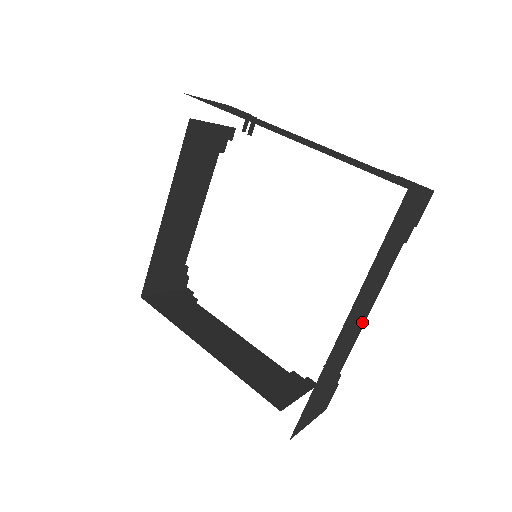
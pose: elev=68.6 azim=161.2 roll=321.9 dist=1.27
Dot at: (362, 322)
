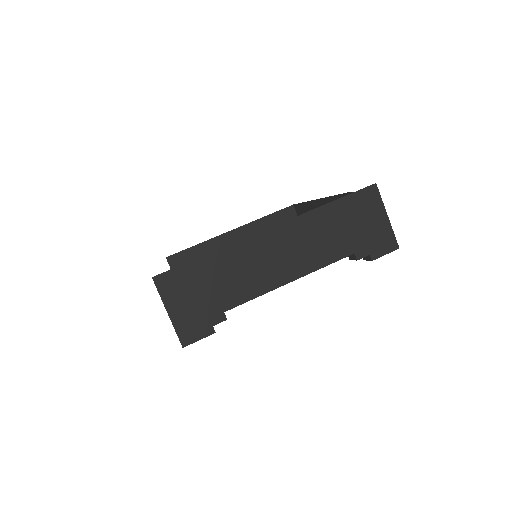
Dot at: (283, 277)
